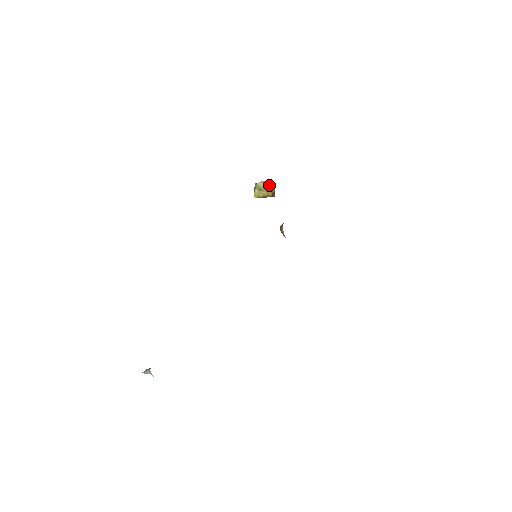
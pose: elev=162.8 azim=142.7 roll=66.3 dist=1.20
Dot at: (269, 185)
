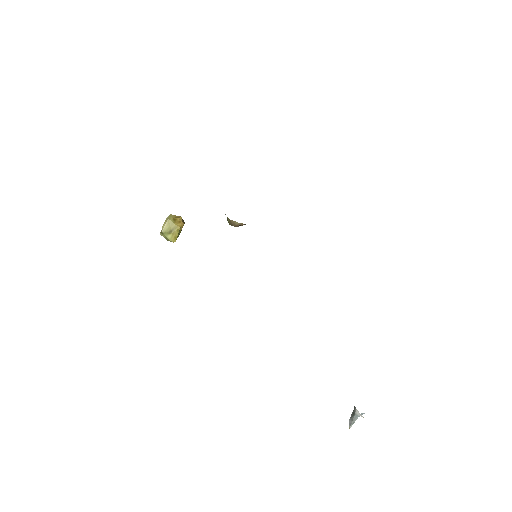
Dot at: (172, 220)
